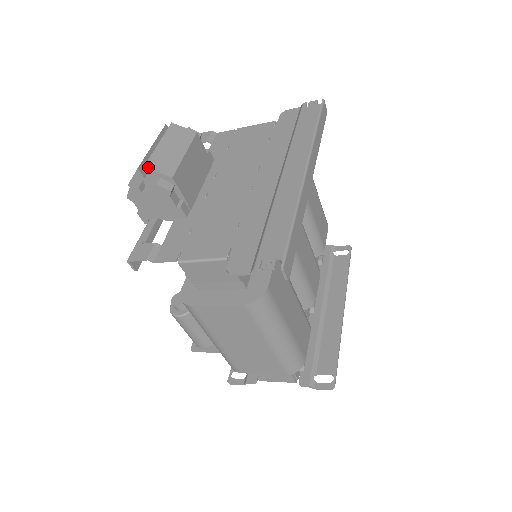
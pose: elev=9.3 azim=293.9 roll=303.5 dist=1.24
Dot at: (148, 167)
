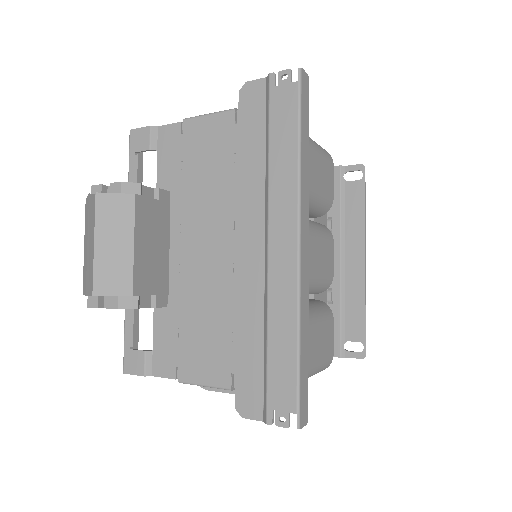
Dot at: (98, 294)
